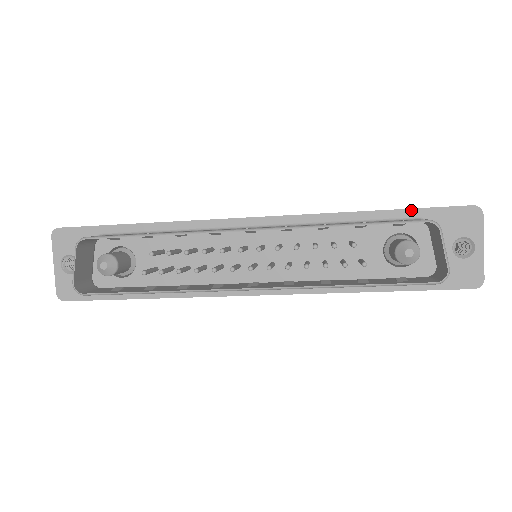
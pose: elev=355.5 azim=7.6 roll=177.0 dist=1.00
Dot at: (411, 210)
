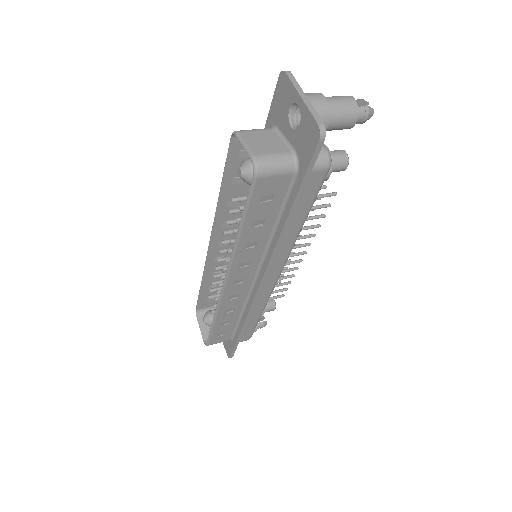
Dot at: occluded
